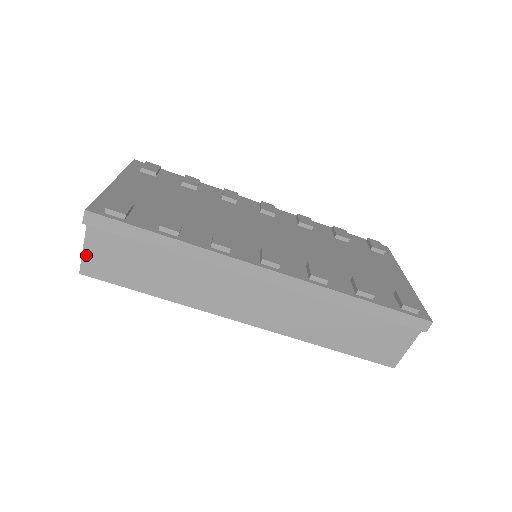
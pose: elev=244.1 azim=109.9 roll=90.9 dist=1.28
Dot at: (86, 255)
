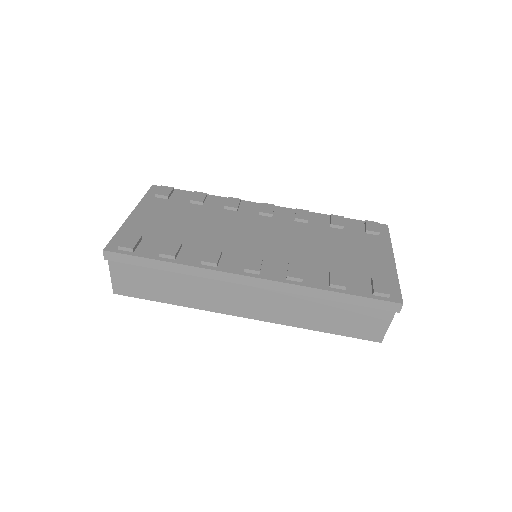
Dot at: (114, 280)
